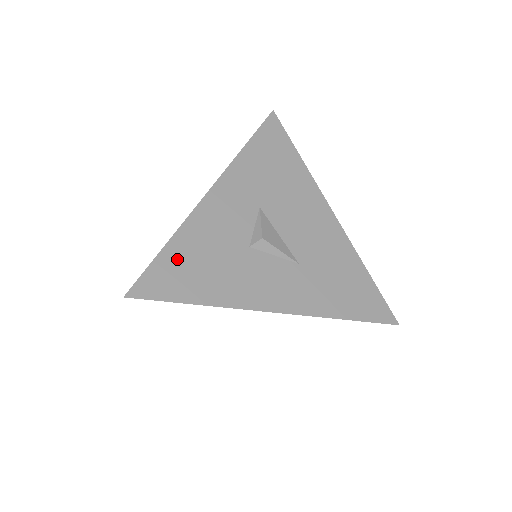
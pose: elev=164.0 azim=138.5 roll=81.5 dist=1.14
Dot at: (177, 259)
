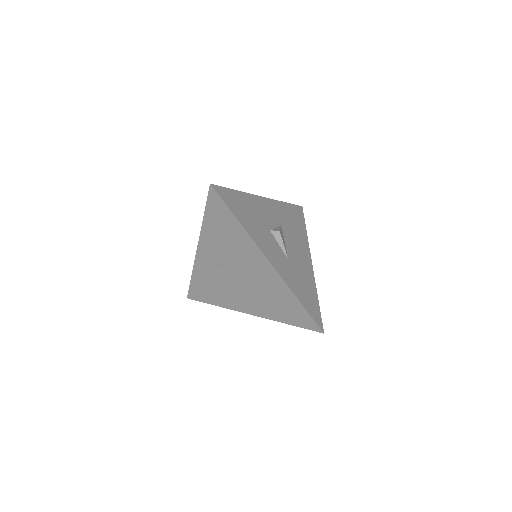
Dot at: (238, 199)
